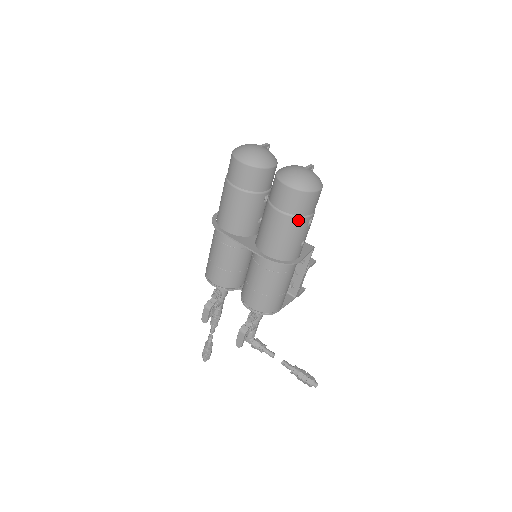
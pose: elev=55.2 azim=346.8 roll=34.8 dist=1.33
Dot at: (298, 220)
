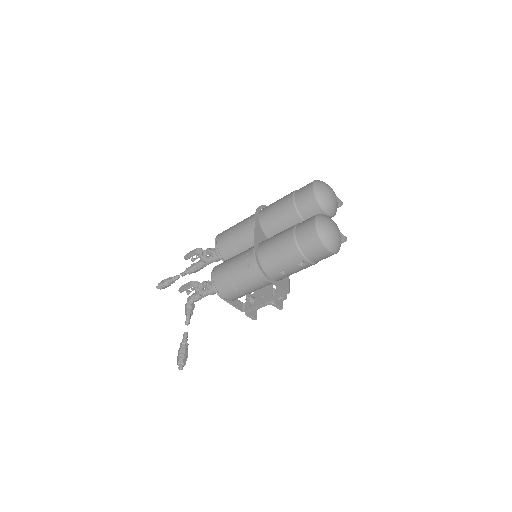
Dot at: (296, 250)
